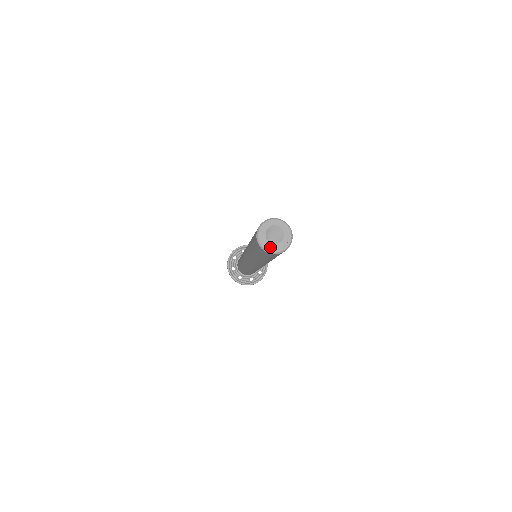
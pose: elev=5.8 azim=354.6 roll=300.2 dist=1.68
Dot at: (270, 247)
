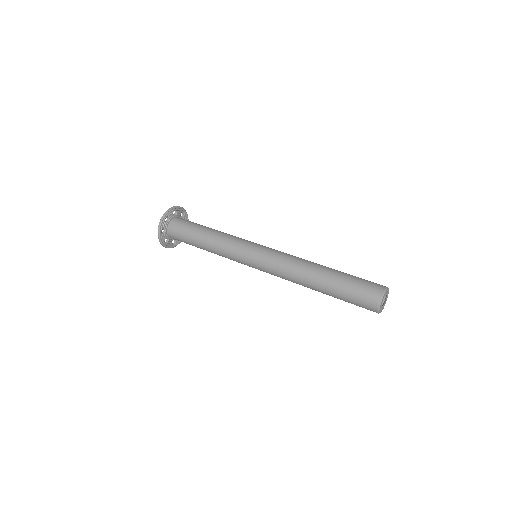
Dot at: (383, 308)
